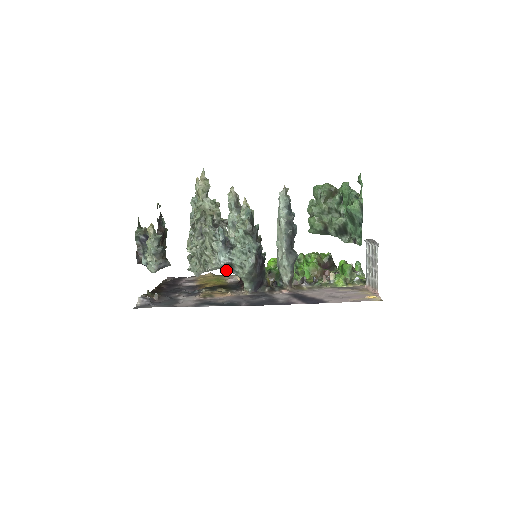
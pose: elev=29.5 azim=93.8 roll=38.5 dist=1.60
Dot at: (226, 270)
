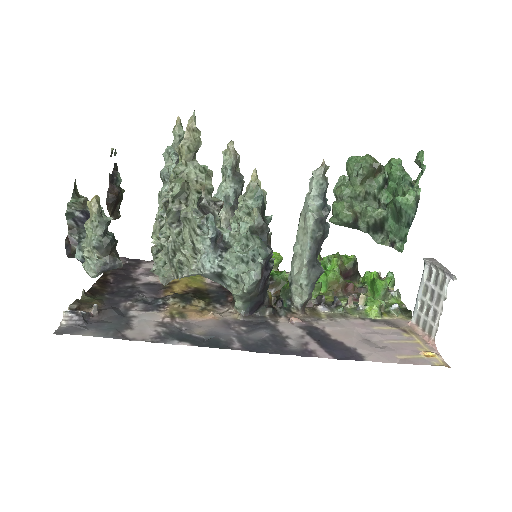
Dot at: (211, 279)
